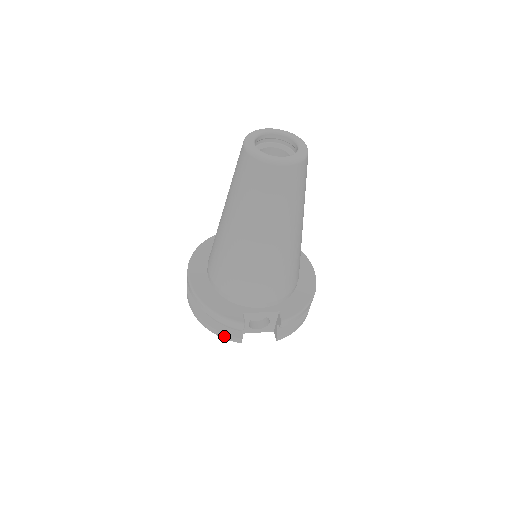
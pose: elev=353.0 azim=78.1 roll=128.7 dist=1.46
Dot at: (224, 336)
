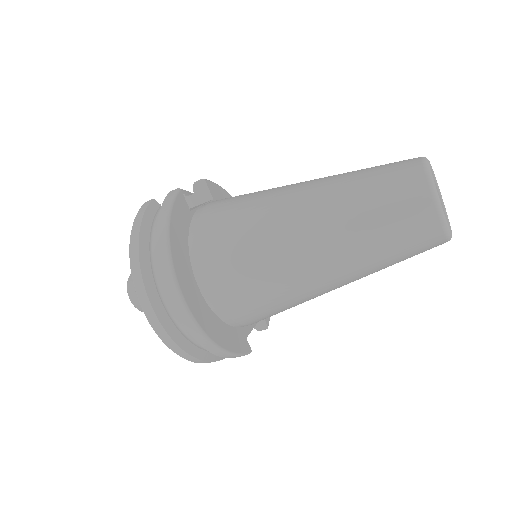
Dot at: (208, 362)
